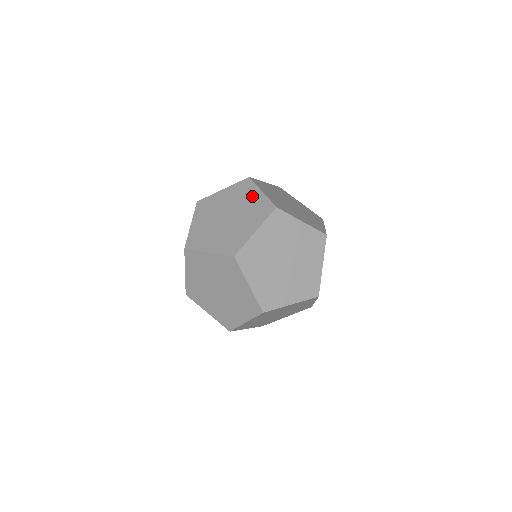
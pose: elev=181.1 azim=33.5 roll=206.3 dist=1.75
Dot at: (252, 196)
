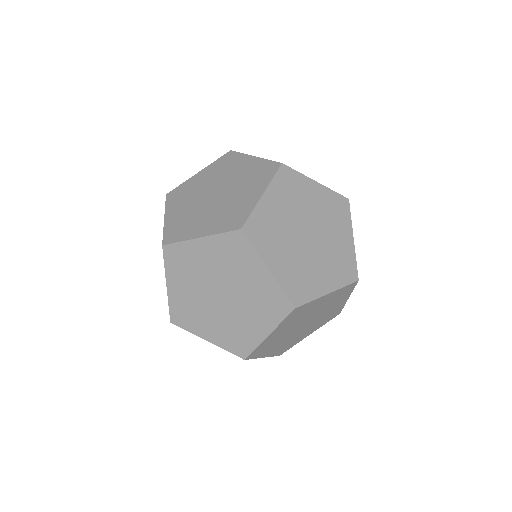
Dot at: occluded
